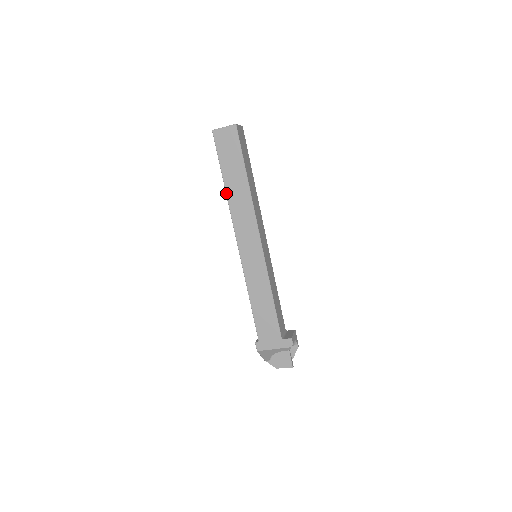
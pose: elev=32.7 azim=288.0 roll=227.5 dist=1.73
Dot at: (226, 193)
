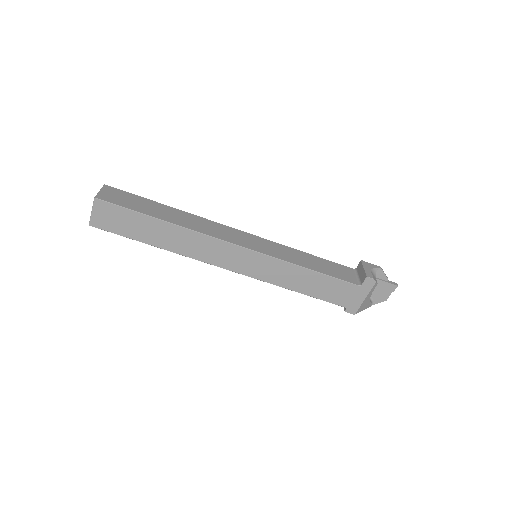
Dot at: occluded
